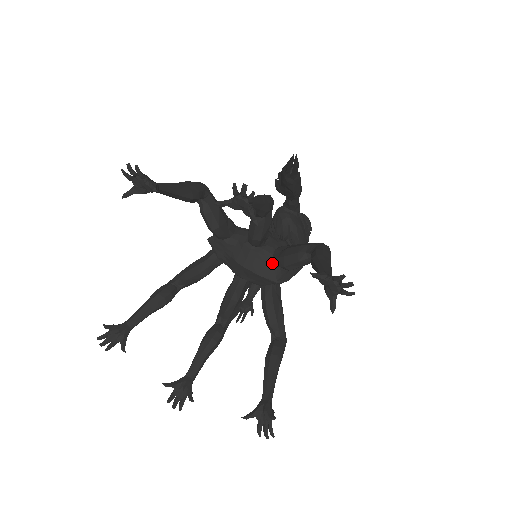
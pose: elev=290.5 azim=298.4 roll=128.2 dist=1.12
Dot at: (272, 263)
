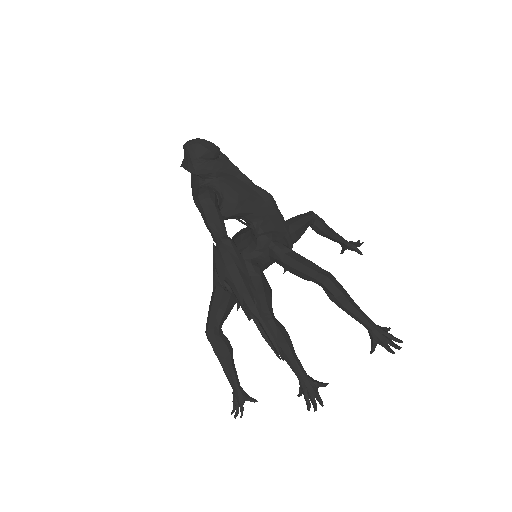
Dot at: occluded
